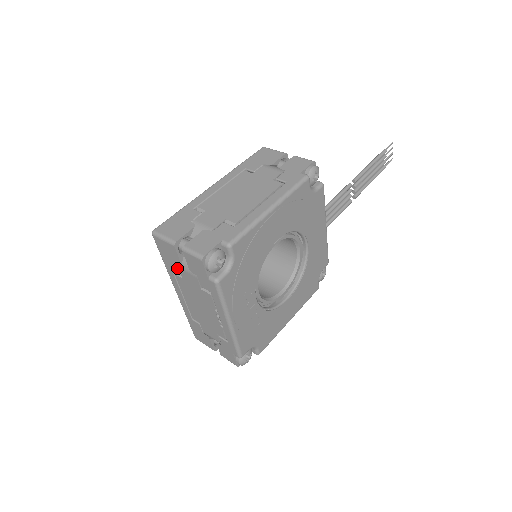
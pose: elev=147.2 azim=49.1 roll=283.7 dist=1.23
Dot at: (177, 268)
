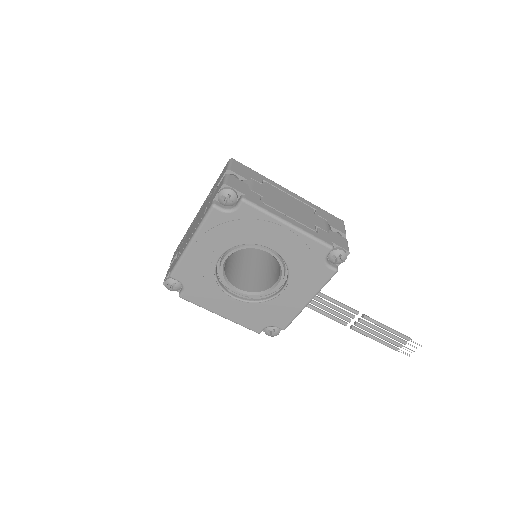
Dot at: (214, 188)
